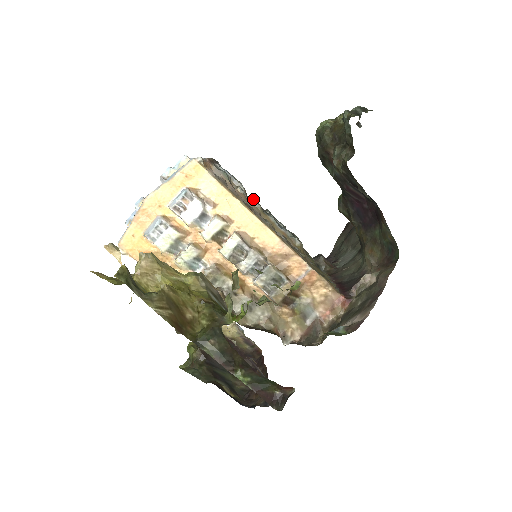
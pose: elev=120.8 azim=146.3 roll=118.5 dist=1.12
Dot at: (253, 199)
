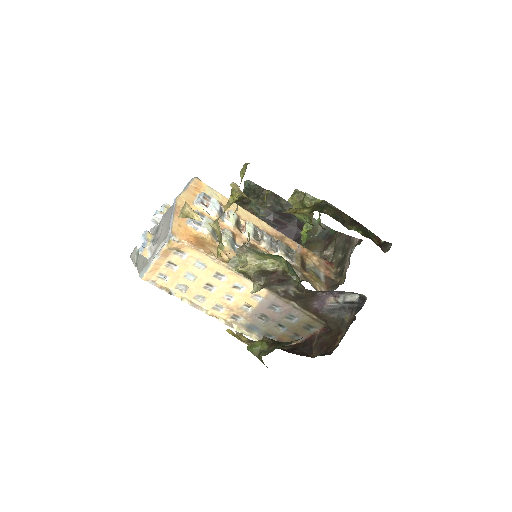
Dot at: occluded
